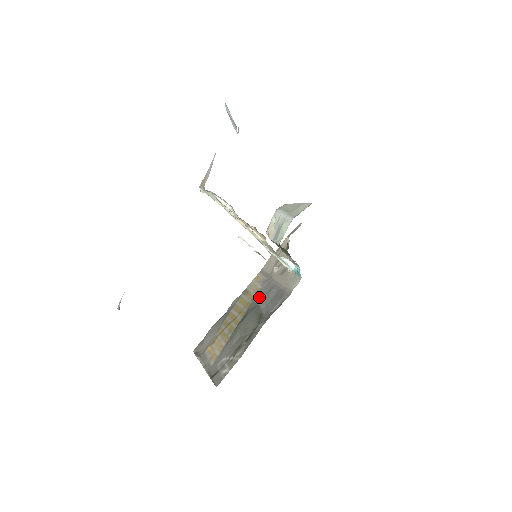
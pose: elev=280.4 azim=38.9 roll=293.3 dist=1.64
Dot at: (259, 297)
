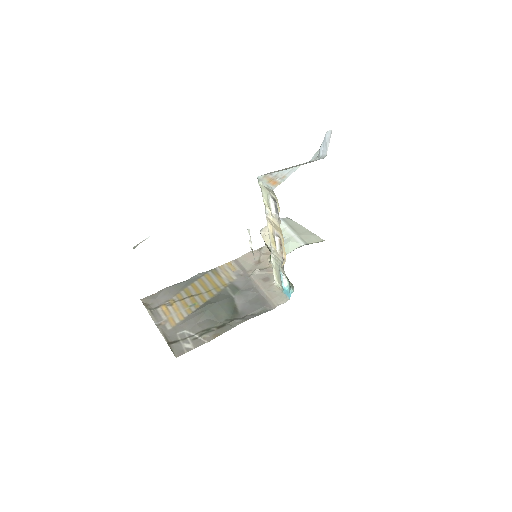
Dot at: (234, 288)
